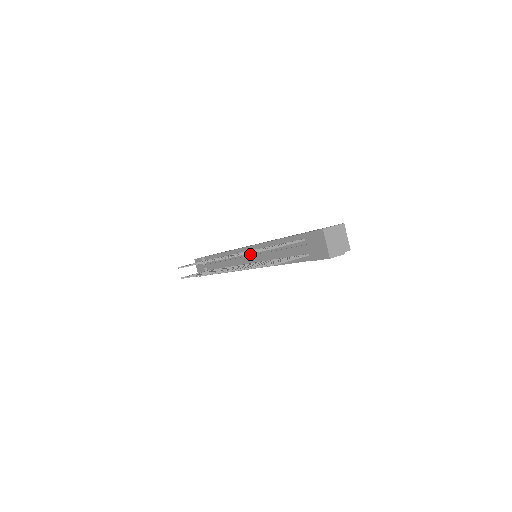
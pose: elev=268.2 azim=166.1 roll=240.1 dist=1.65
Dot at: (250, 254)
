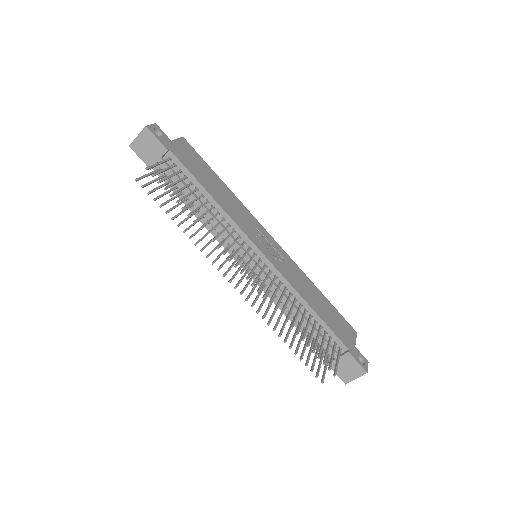
Dot at: (262, 266)
